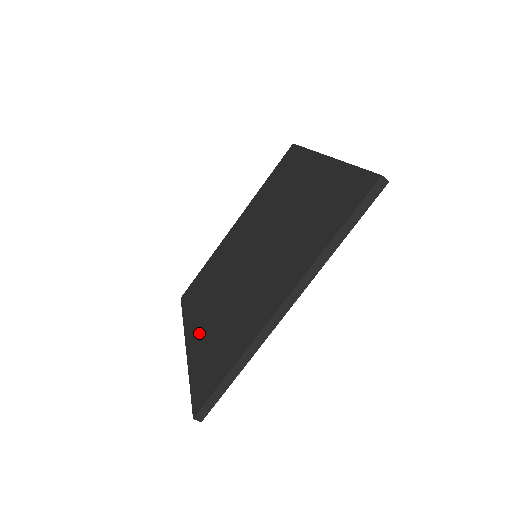
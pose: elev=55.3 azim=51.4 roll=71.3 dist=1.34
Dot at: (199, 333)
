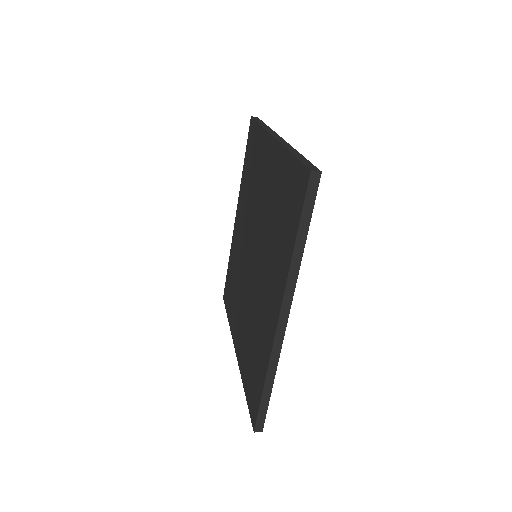
Dot at: (240, 341)
